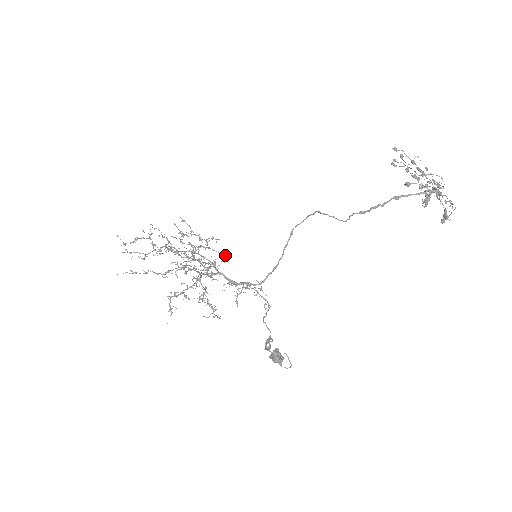
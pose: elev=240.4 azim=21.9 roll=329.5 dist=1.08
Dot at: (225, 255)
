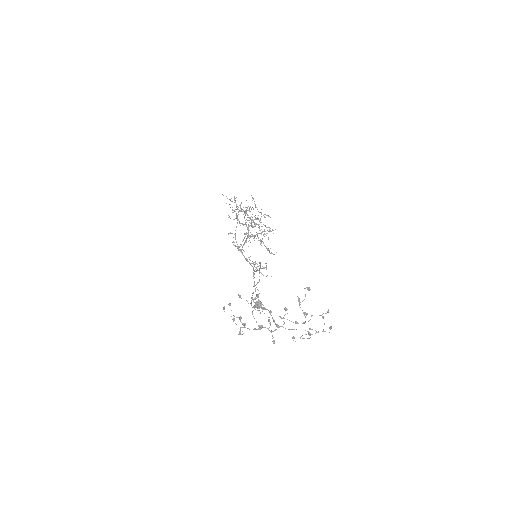
Dot at: (272, 229)
